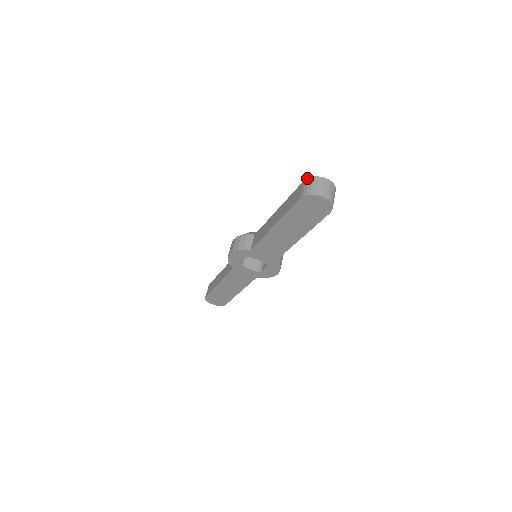
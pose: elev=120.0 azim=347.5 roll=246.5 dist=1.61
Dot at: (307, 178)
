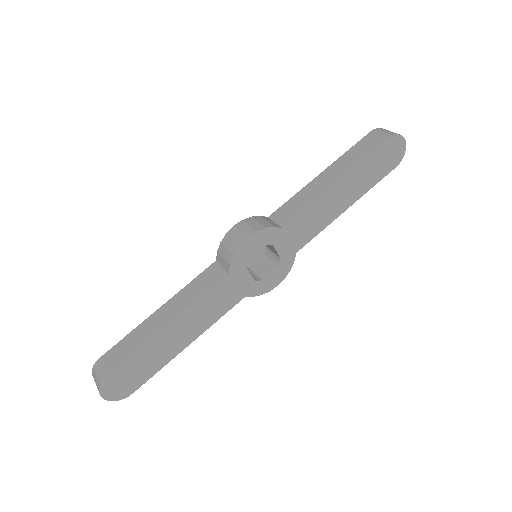
Dot at: occluded
